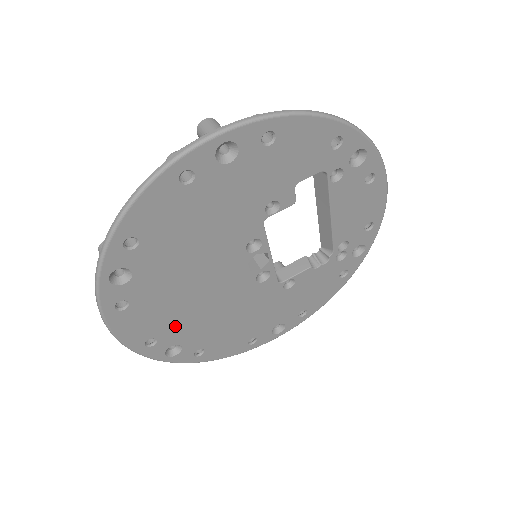
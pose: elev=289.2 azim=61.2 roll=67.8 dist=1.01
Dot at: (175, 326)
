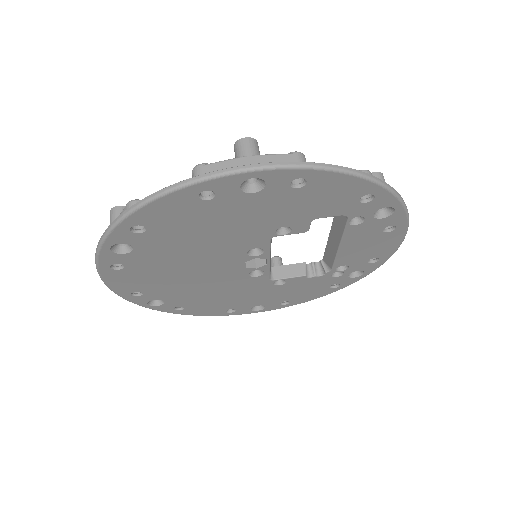
Dot at: (162, 288)
